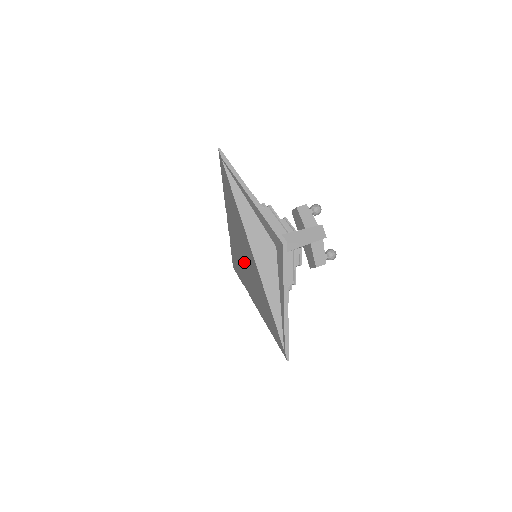
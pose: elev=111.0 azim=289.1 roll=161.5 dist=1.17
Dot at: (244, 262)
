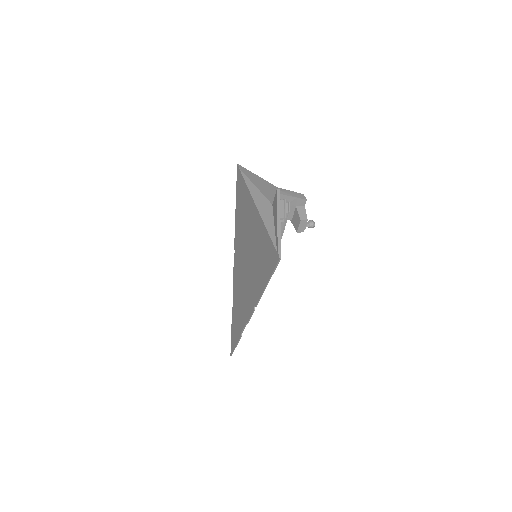
Dot at: (246, 265)
